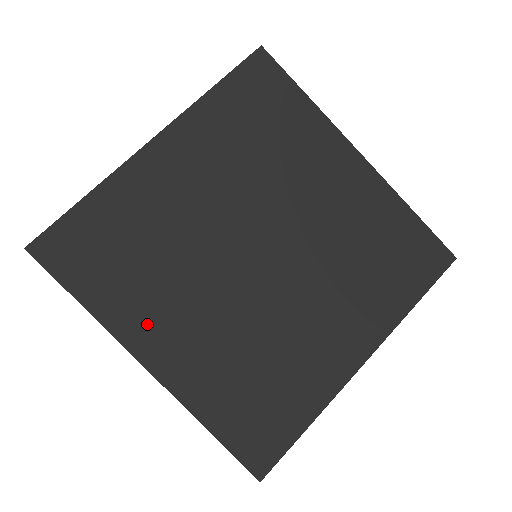
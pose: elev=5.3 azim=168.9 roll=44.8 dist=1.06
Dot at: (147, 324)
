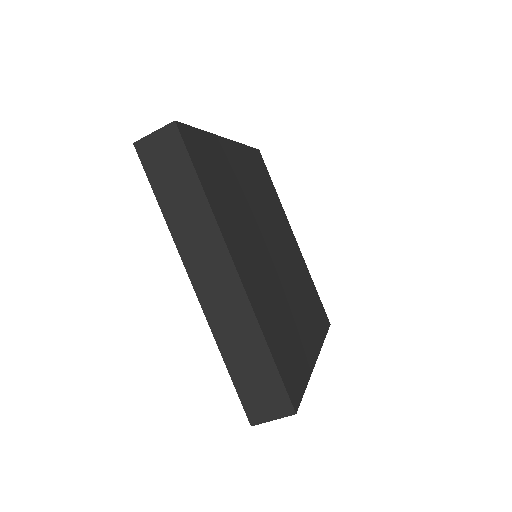
Dot at: (234, 239)
